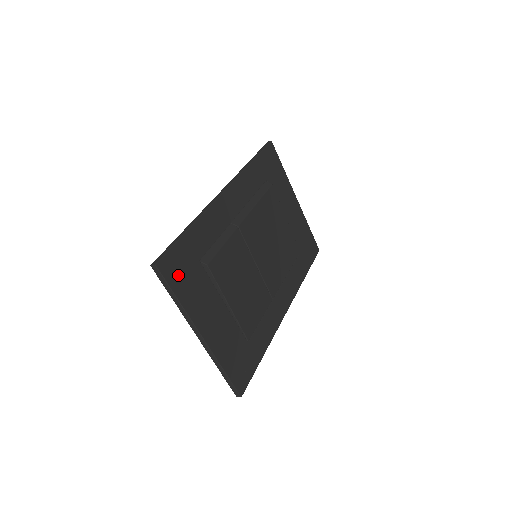
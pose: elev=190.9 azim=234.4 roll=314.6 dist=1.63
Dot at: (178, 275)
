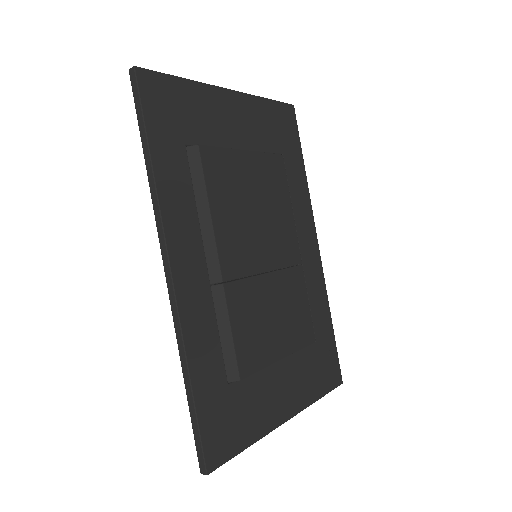
Dot at: (228, 435)
